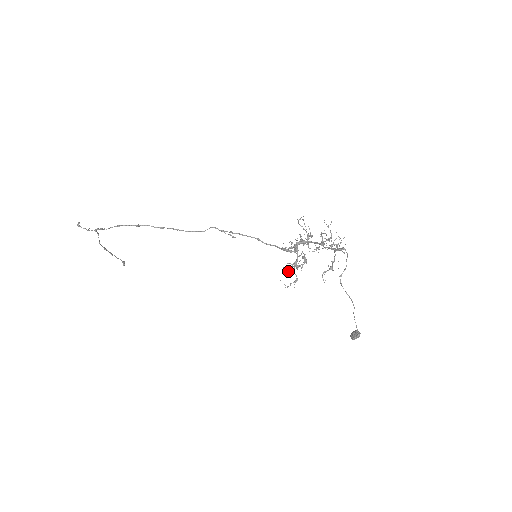
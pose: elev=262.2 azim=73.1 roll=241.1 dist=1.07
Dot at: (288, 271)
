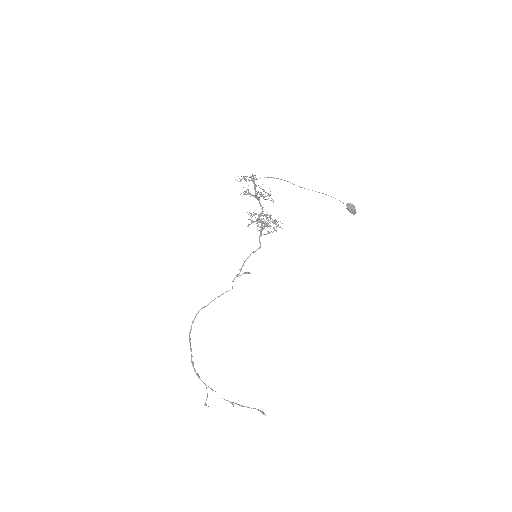
Dot at: occluded
